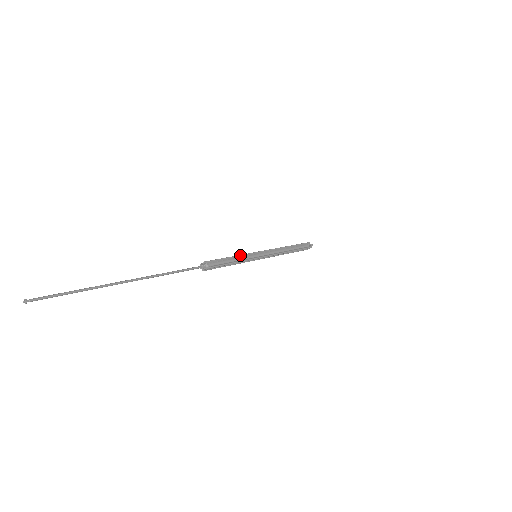
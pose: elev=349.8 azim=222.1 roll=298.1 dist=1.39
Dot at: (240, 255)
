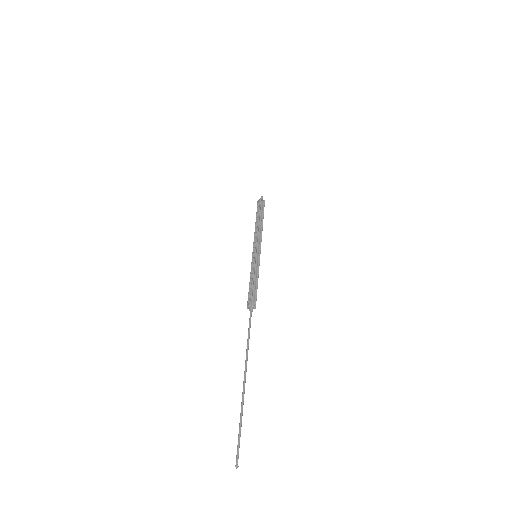
Dot at: (254, 271)
